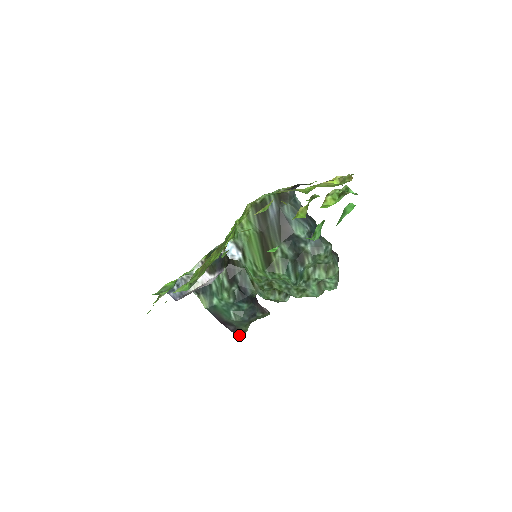
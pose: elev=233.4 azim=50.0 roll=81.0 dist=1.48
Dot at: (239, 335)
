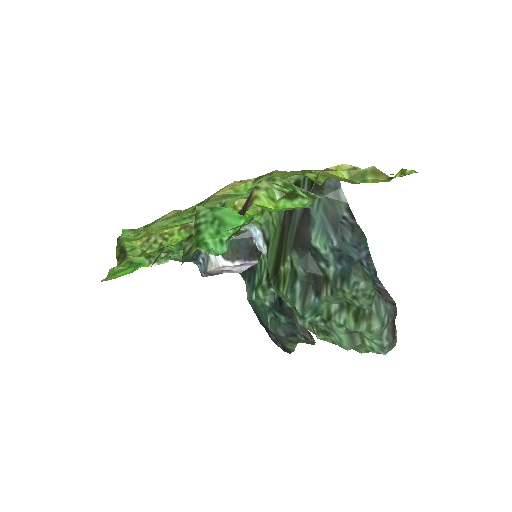
Dot at: (284, 351)
